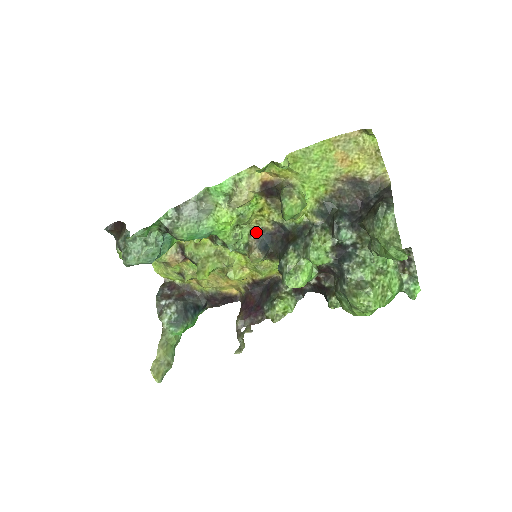
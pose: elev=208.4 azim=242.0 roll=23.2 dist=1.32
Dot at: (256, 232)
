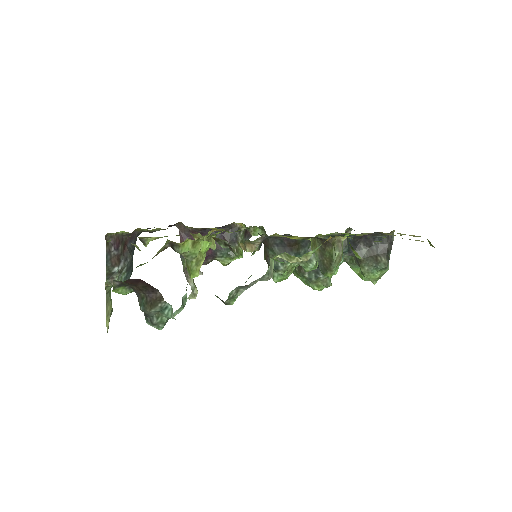
Dot at: (266, 237)
